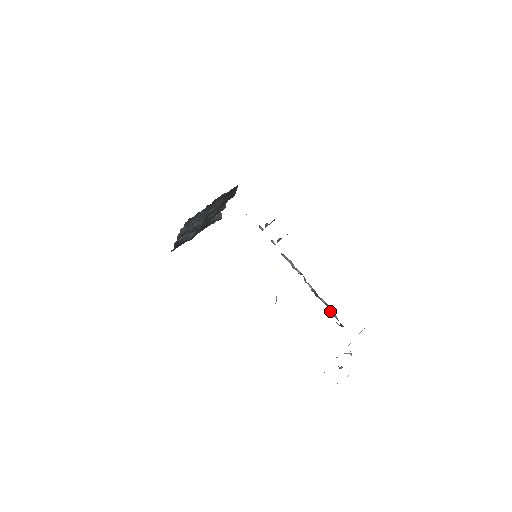
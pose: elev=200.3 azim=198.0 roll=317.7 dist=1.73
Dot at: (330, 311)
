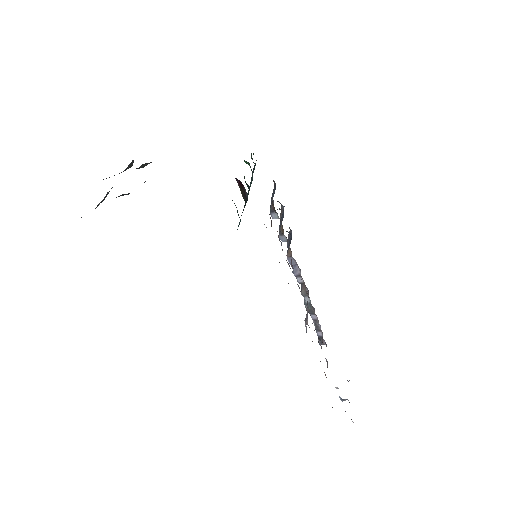
Dot at: (315, 328)
